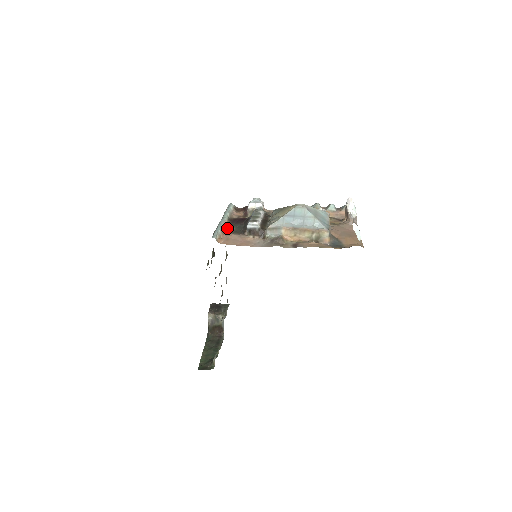
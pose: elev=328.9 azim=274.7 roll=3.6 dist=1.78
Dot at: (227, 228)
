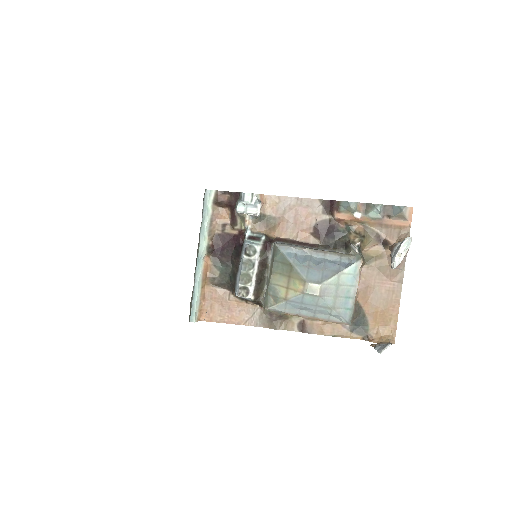
Dot at: (208, 275)
